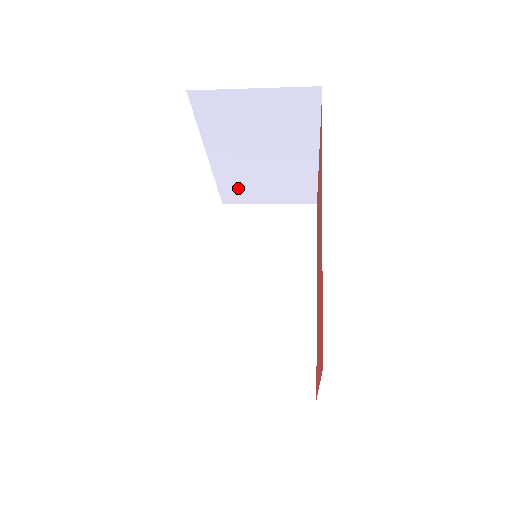
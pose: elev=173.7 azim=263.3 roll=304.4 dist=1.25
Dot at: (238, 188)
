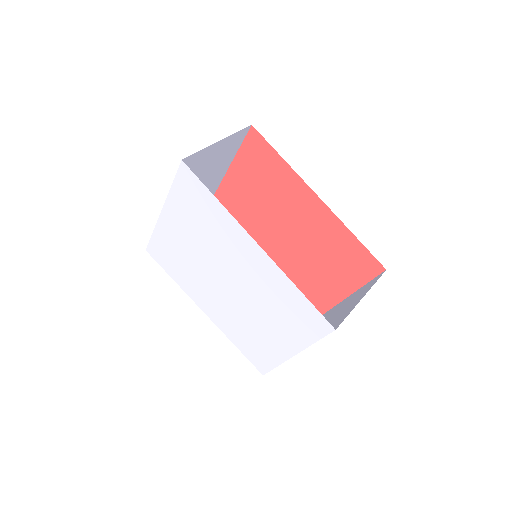
Dot at: occluded
